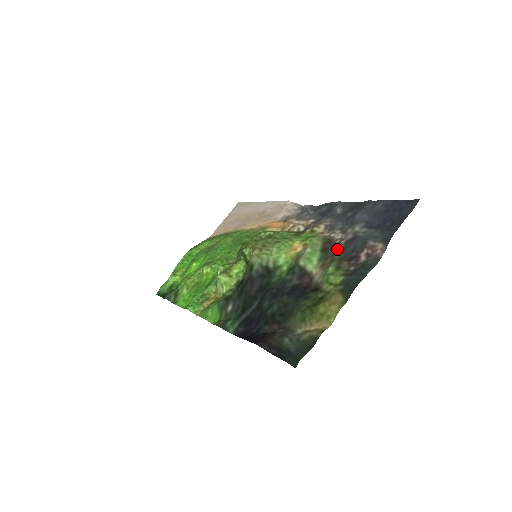
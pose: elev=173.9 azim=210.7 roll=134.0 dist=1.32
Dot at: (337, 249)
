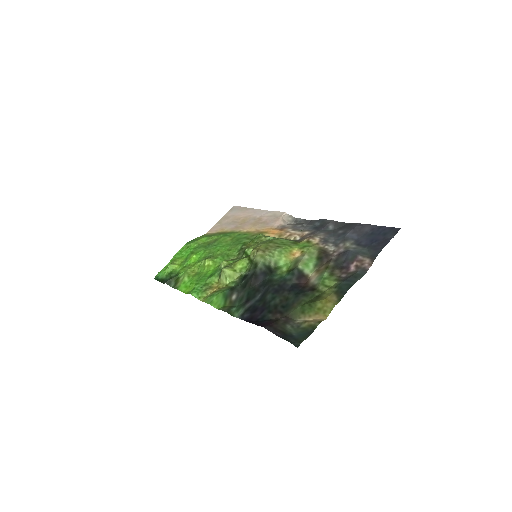
Dot at: (331, 259)
